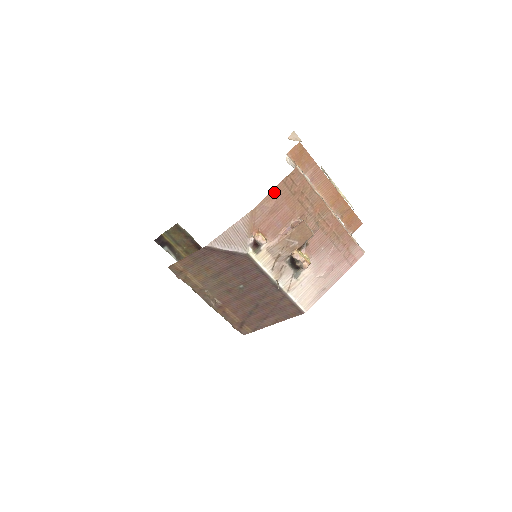
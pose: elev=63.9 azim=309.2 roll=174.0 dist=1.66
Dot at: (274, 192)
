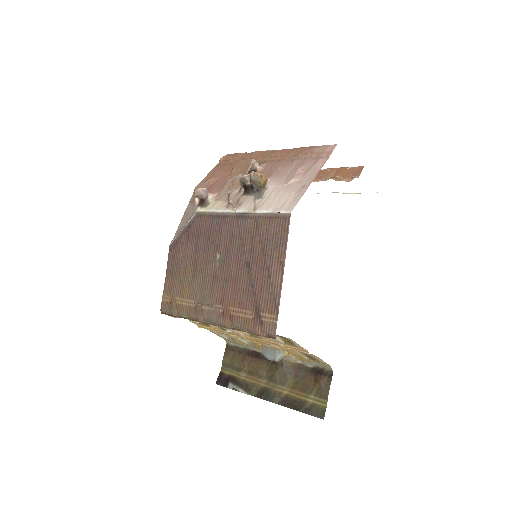
Dot at: (211, 173)
